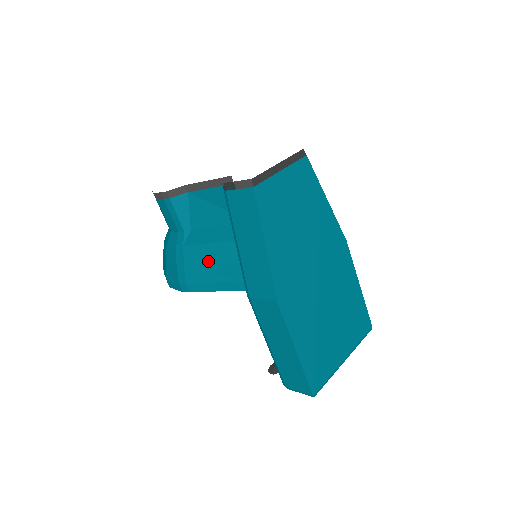
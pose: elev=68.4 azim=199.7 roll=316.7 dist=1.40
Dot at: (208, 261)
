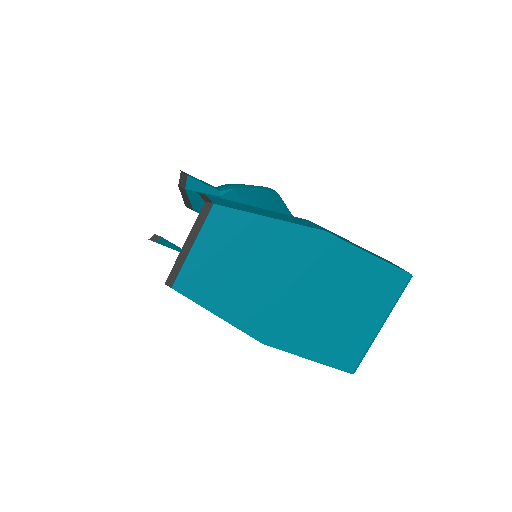
Dot at: occluded
